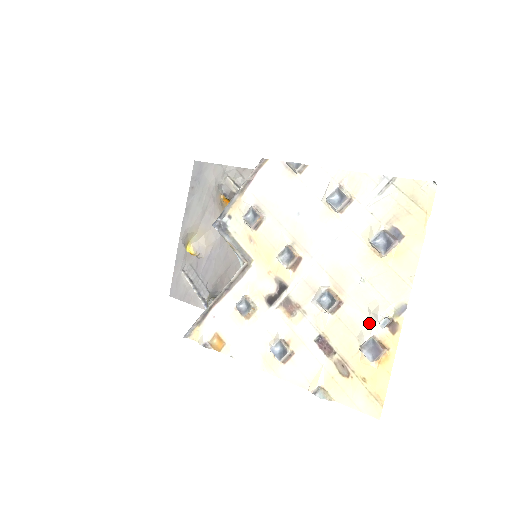
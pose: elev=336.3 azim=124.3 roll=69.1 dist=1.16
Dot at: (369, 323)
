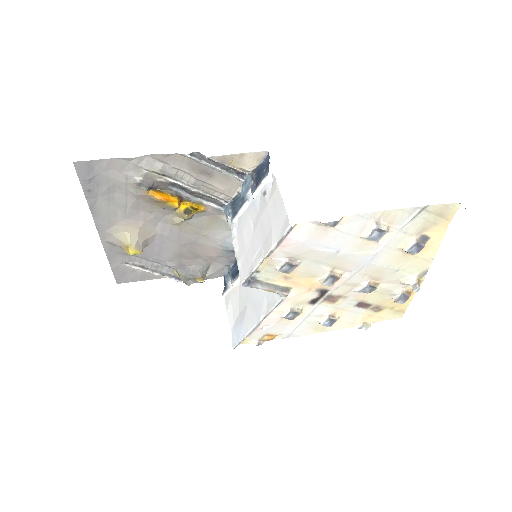
Dot at: (400, 287)
